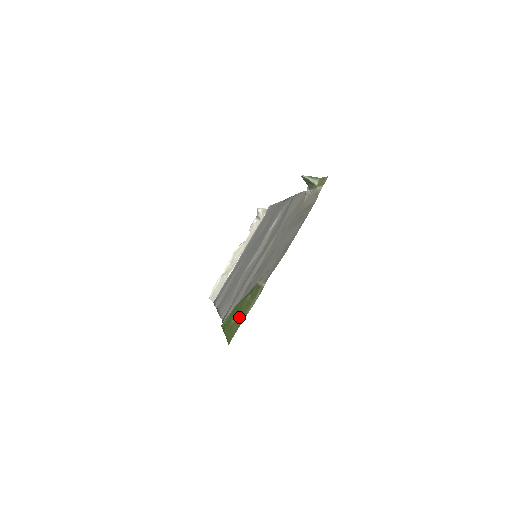
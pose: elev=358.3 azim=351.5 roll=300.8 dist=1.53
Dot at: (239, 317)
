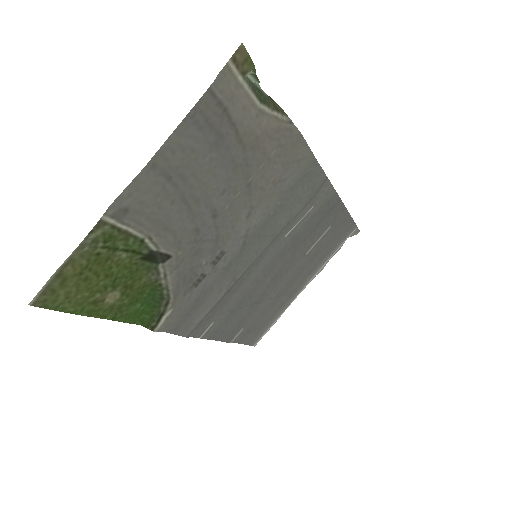
Dot at: (90, 280)
